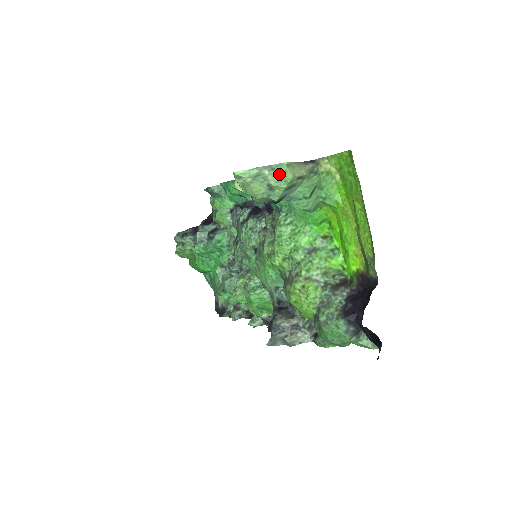
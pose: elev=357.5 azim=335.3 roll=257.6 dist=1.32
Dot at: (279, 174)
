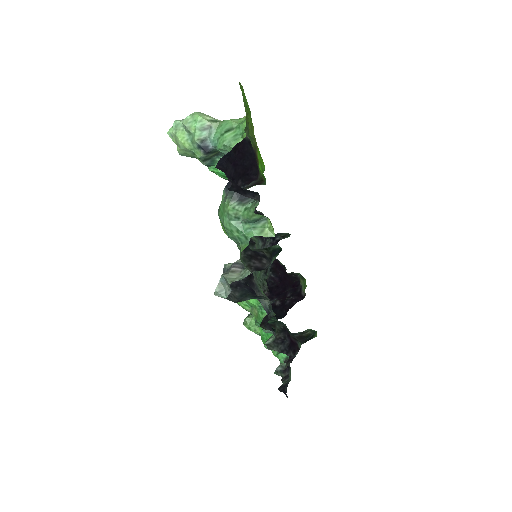
Dot at: (189, 117)
